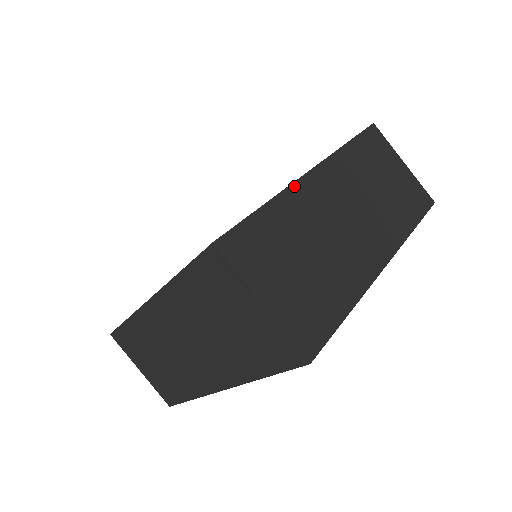
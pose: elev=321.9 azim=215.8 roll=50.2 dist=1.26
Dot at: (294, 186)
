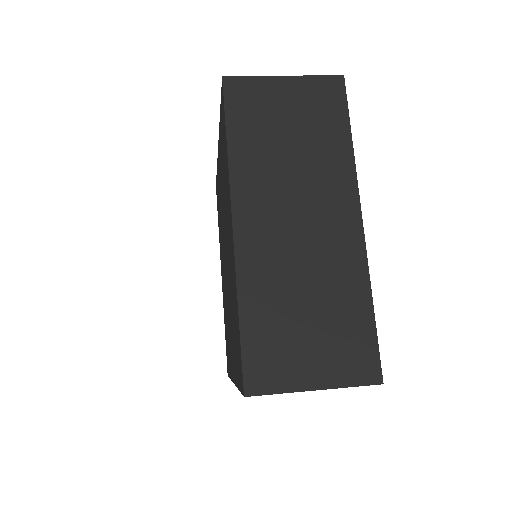
Dot at: occluded
